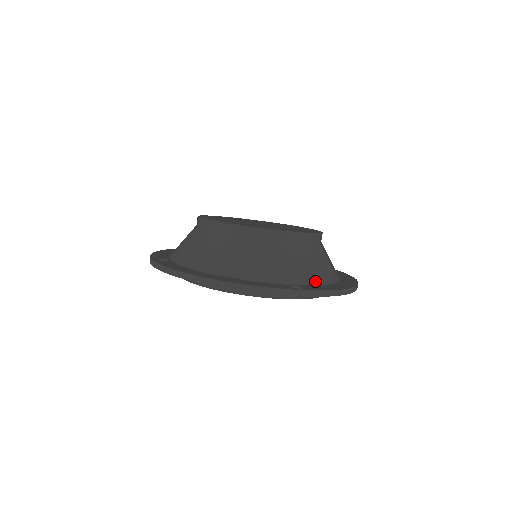
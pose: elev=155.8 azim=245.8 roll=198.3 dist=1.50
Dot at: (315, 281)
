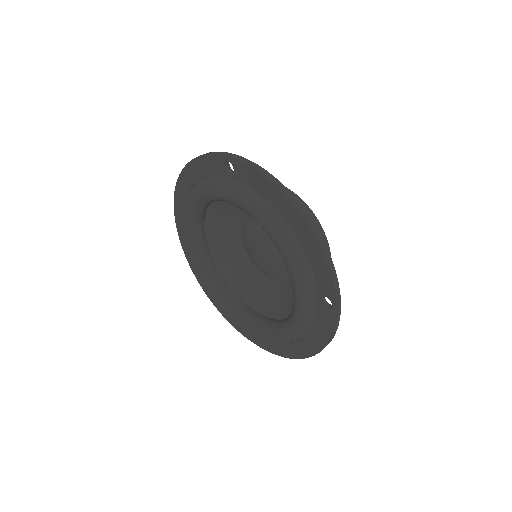
Dot at: occluded
